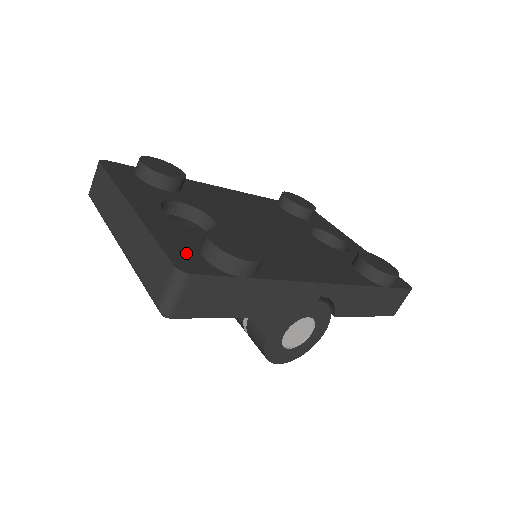
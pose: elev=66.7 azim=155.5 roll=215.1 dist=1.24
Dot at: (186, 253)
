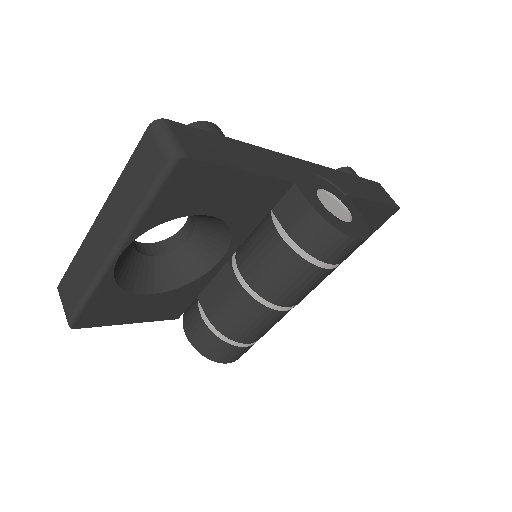
Dot at: occluded
